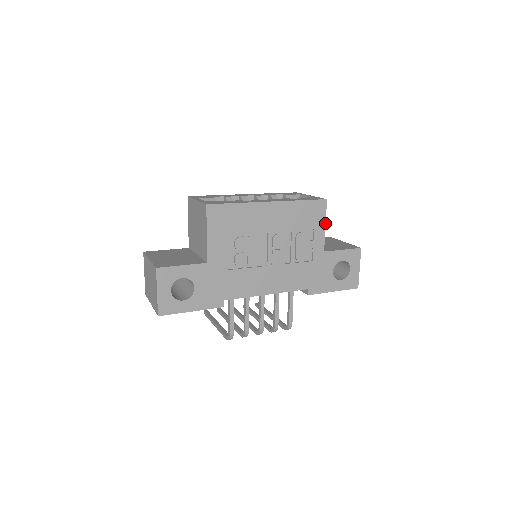
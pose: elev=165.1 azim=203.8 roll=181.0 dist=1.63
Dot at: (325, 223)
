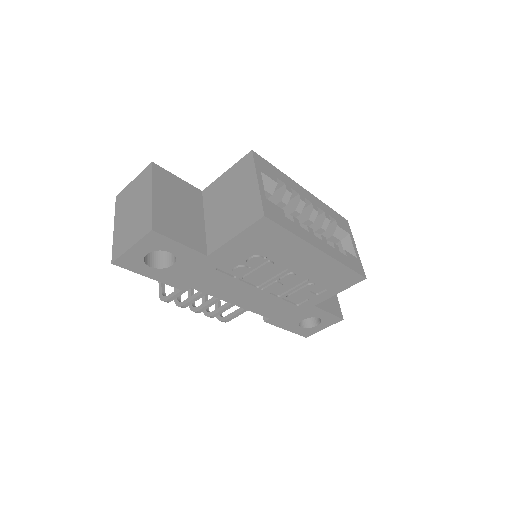
Dot at: occluded
